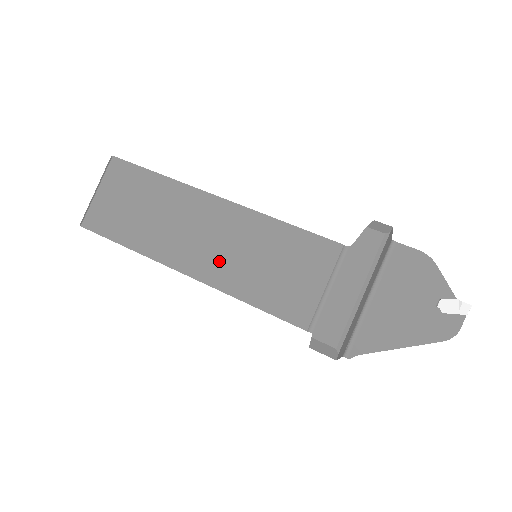
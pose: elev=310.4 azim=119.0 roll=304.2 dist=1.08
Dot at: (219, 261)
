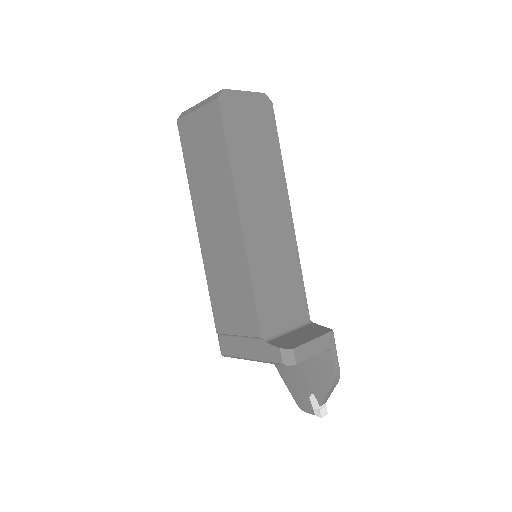
Dot at: (213, 251)
